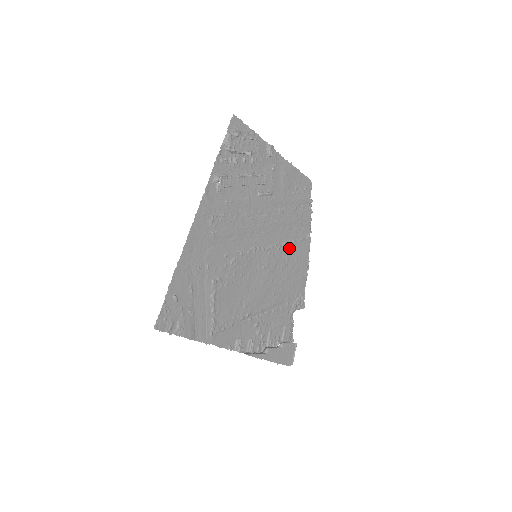
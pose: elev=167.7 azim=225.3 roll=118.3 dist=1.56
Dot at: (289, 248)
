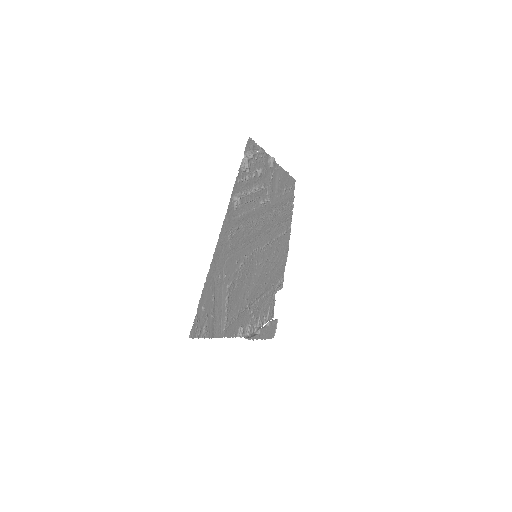
Dot at: (277, 242)
